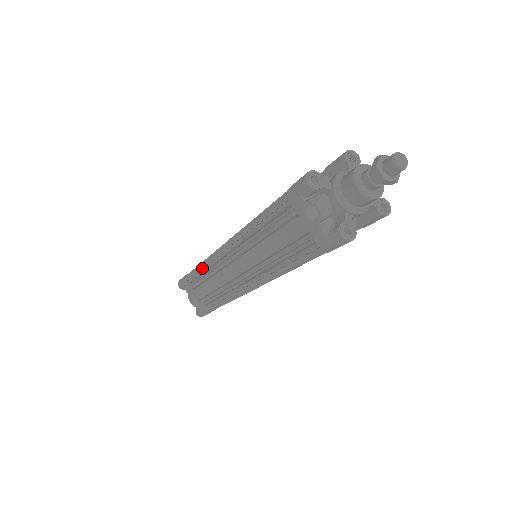
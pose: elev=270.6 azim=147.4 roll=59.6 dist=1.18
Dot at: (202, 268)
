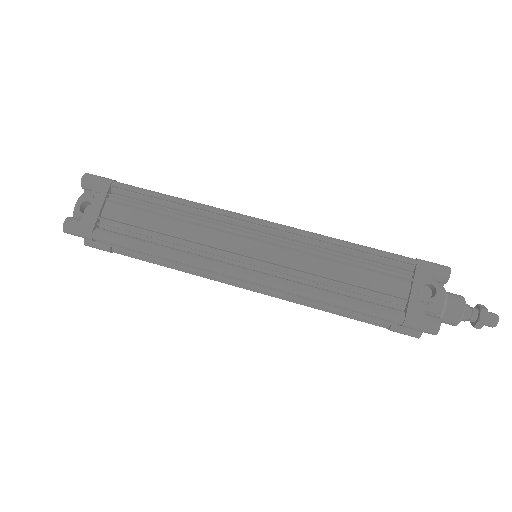
Dot at: (179, 203)
